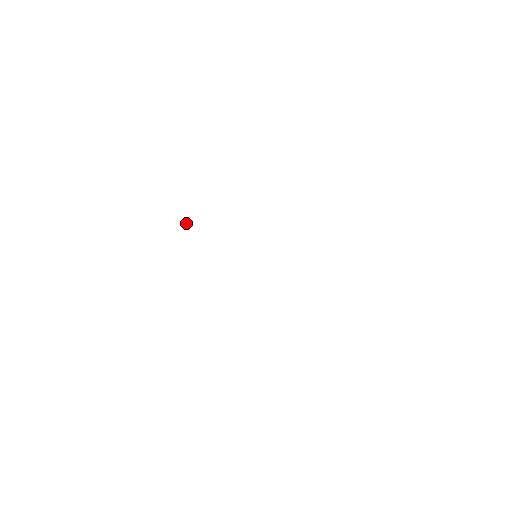
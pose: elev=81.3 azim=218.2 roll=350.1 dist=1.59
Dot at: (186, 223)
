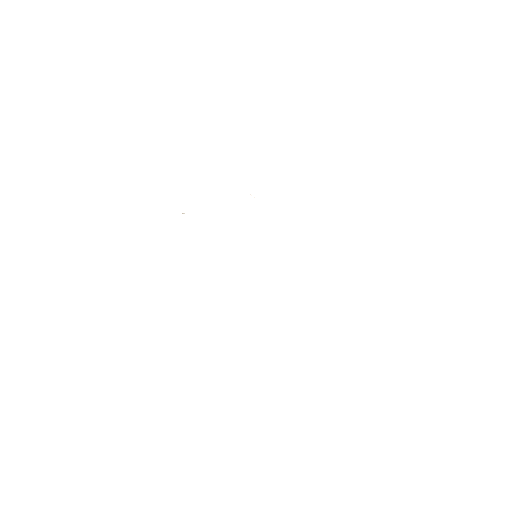
Dot at: occluded
